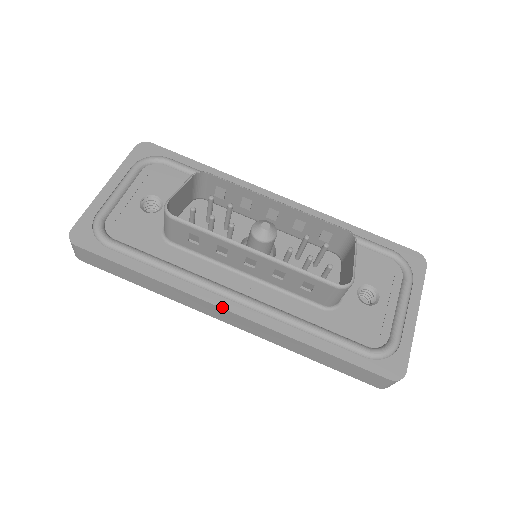
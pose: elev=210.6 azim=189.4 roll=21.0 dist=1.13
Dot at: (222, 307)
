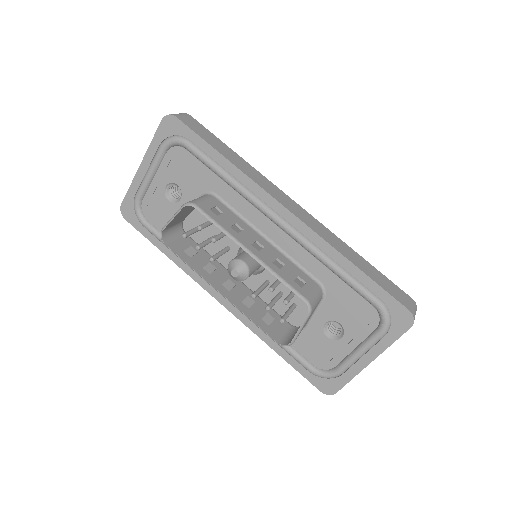
Dot at: (215, 298)
